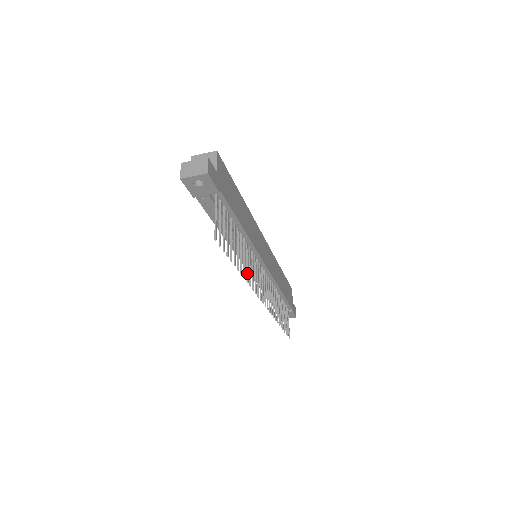
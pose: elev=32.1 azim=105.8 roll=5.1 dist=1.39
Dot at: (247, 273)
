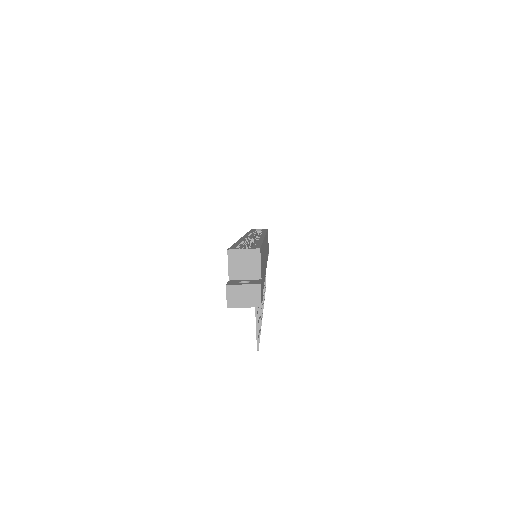
Dot at: occluded
